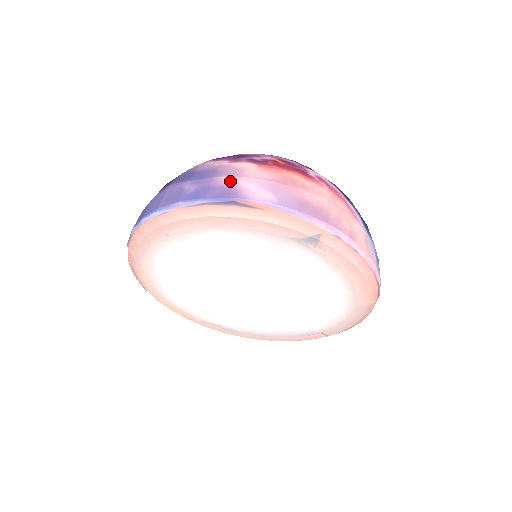
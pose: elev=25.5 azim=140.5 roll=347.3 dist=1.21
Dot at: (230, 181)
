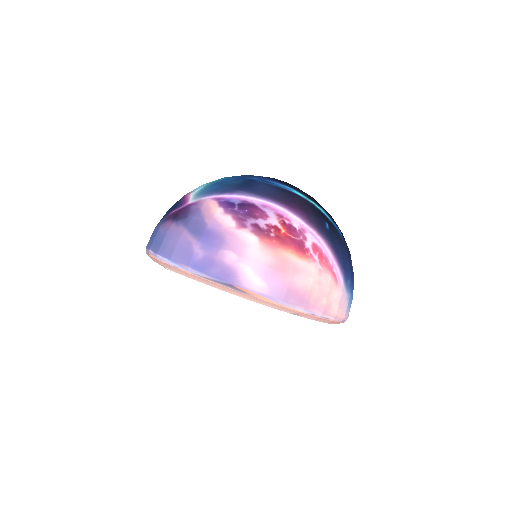
Dot at: (232, 260)
